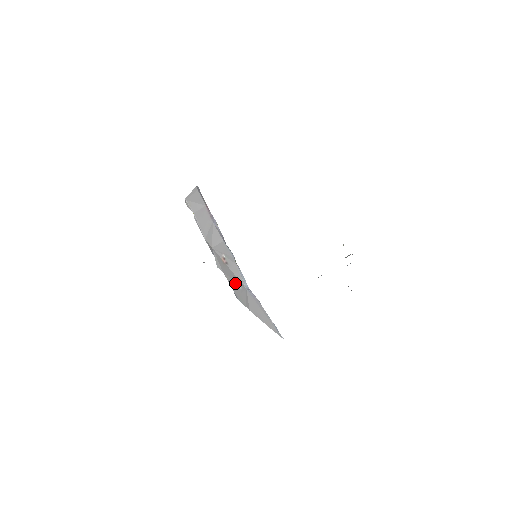
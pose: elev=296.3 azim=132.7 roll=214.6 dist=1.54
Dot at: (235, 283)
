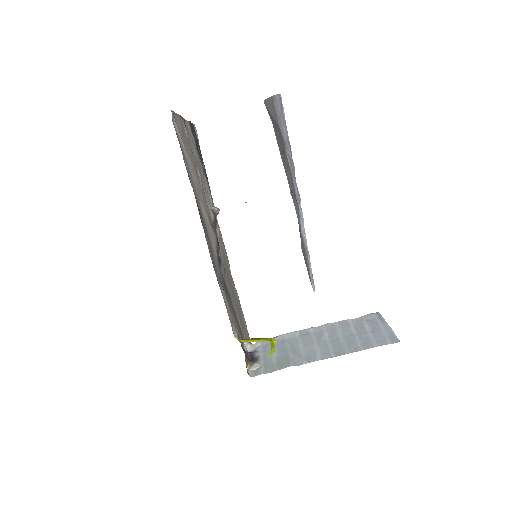
Dot at: occluded
